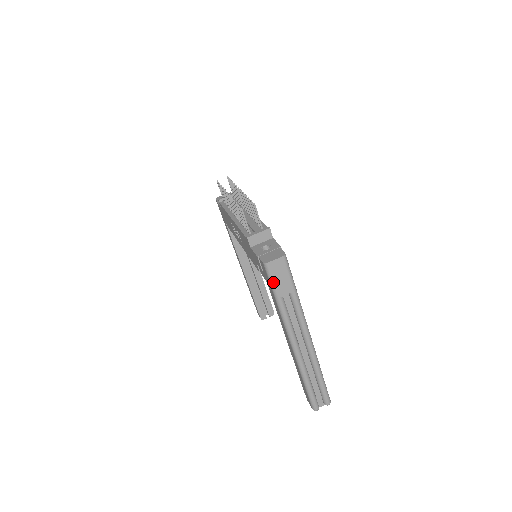
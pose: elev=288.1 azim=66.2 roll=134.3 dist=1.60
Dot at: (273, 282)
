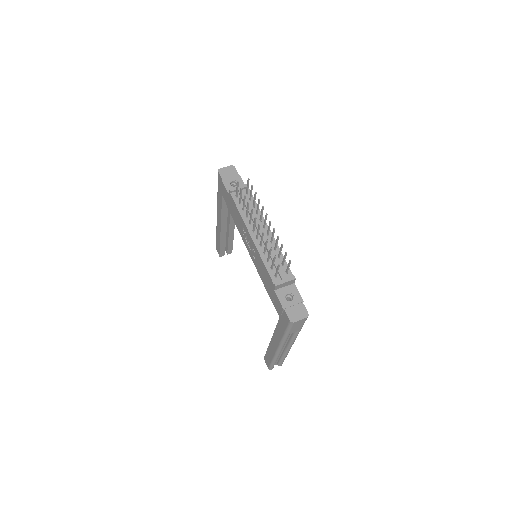
Dot at: (290, 329)
